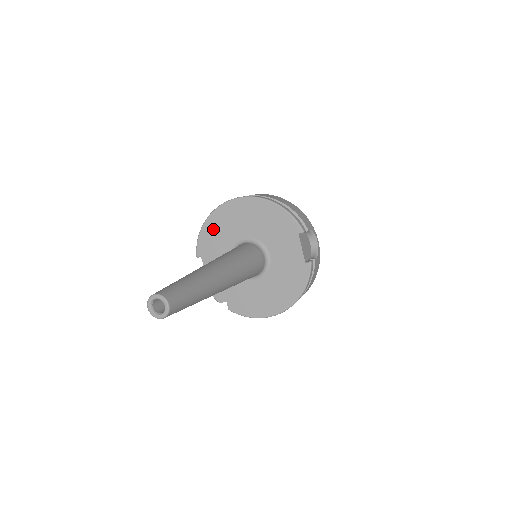
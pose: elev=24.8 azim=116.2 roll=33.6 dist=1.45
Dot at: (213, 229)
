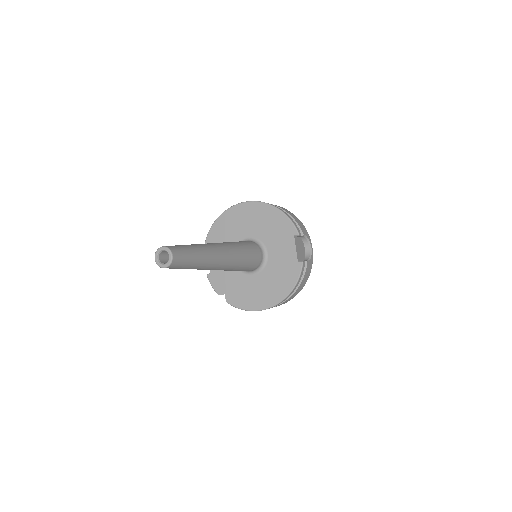
Dot at: (221, 228)
